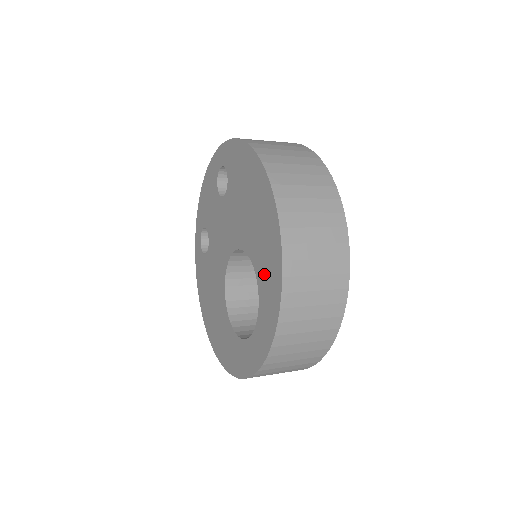
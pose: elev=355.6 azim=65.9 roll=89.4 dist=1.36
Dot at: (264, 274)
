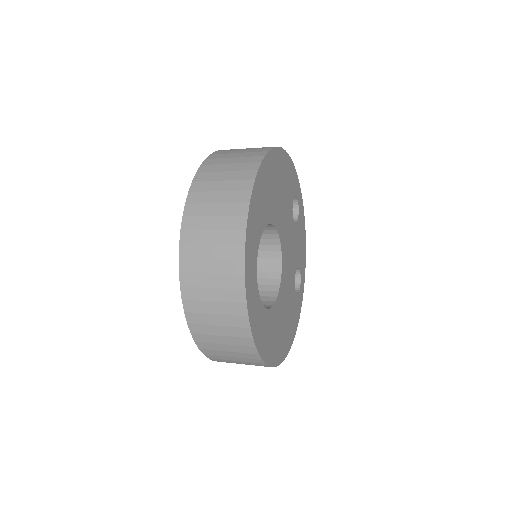
Dot at: occluded
